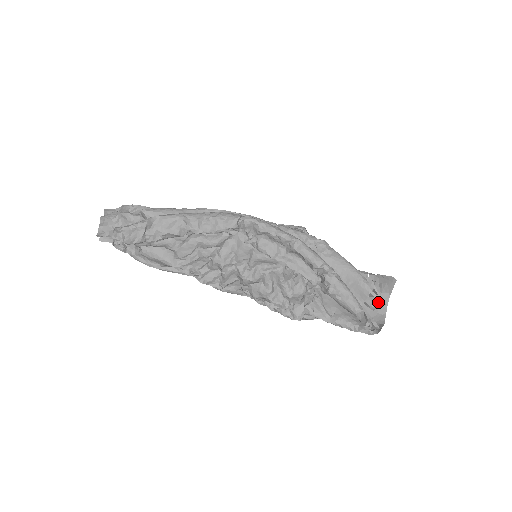
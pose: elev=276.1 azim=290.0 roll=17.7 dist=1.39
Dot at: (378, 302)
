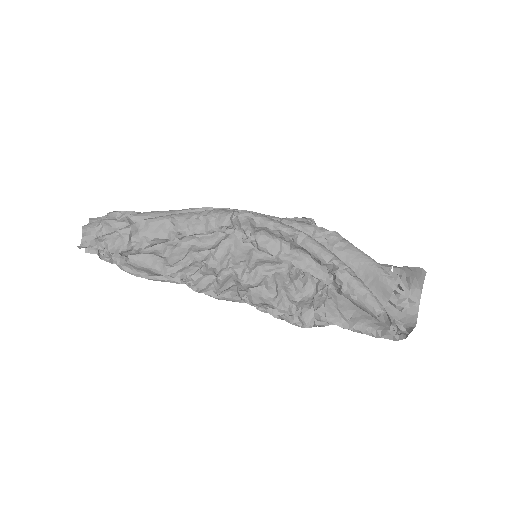
Dot at: (406, 300)
